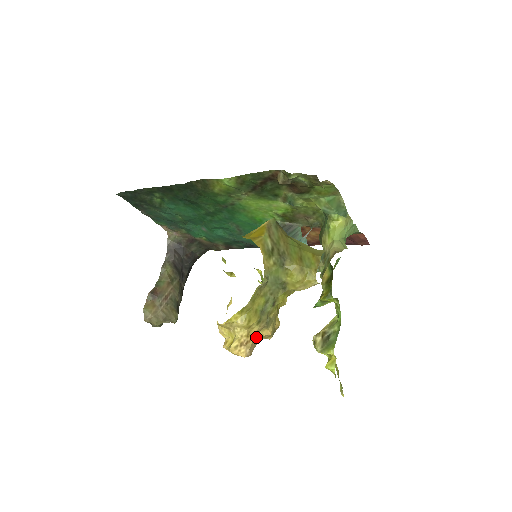
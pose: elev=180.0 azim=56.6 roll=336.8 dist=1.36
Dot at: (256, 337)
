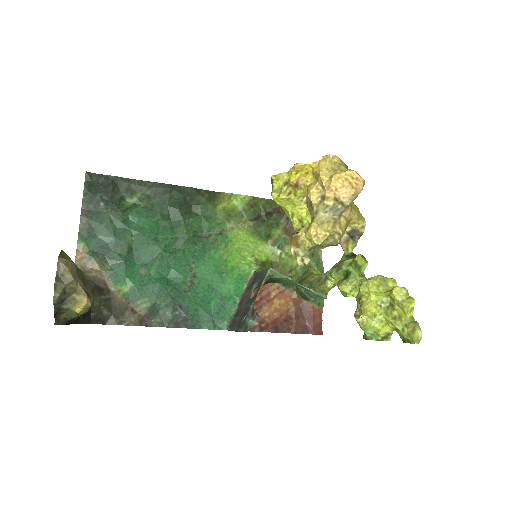
Dot at: occluded
